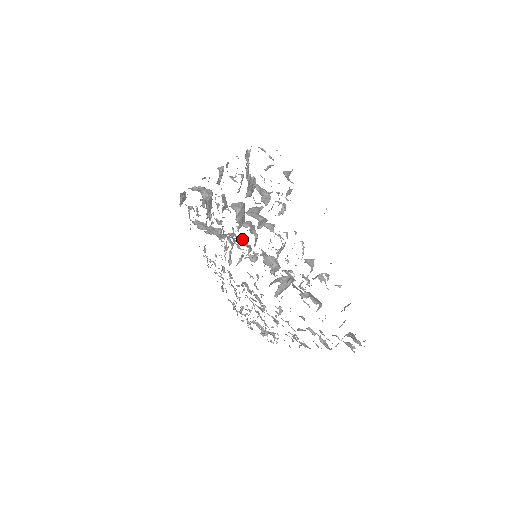
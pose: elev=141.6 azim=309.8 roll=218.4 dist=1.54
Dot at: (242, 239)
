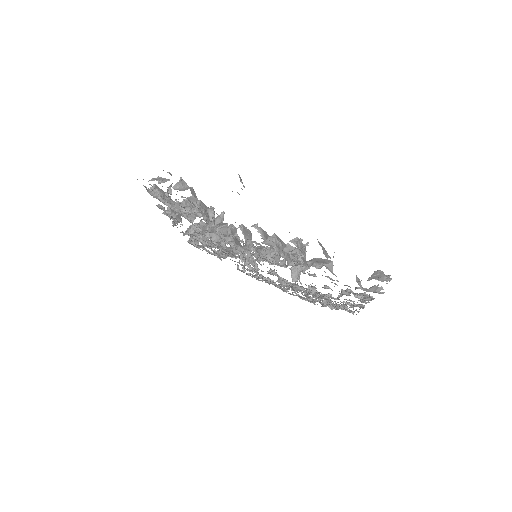
Dot at: occluded
